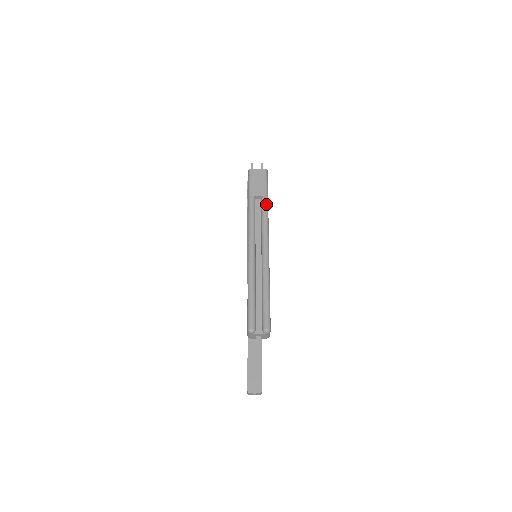
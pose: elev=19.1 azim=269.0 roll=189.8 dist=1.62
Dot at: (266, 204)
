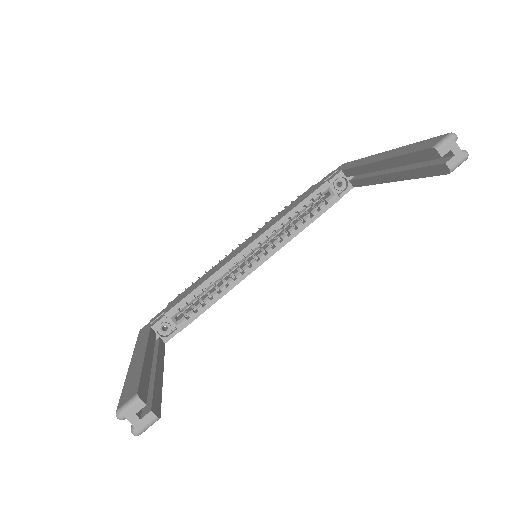
Dot at: occluded
